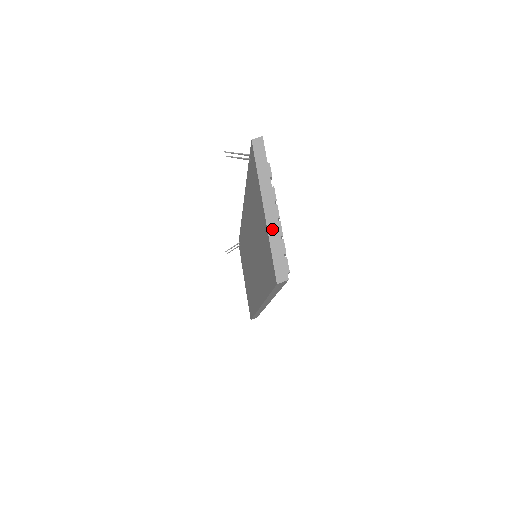
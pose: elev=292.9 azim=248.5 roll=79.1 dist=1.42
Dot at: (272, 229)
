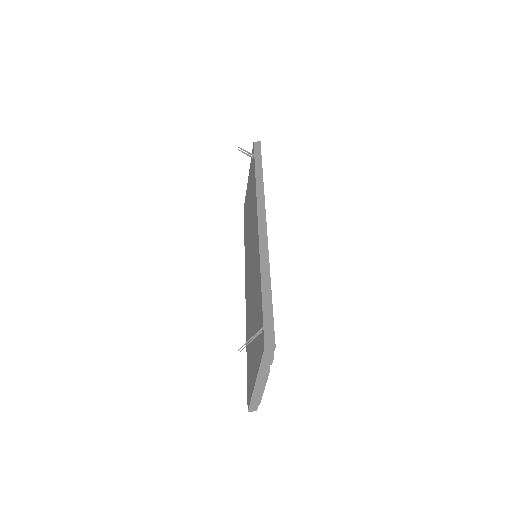
Dot at: (257, 392)
